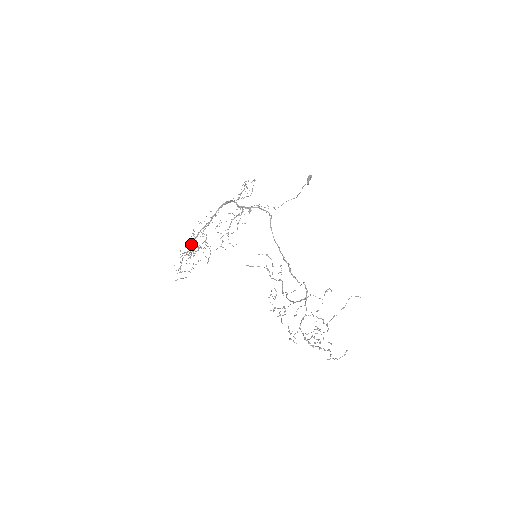
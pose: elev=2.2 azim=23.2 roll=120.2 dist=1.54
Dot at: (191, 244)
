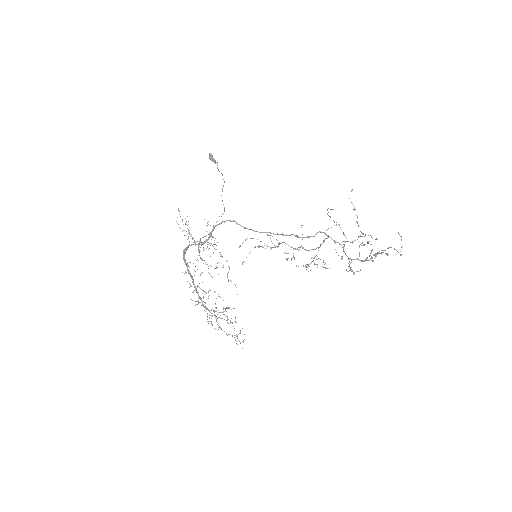
Dot at: (208, 310)
